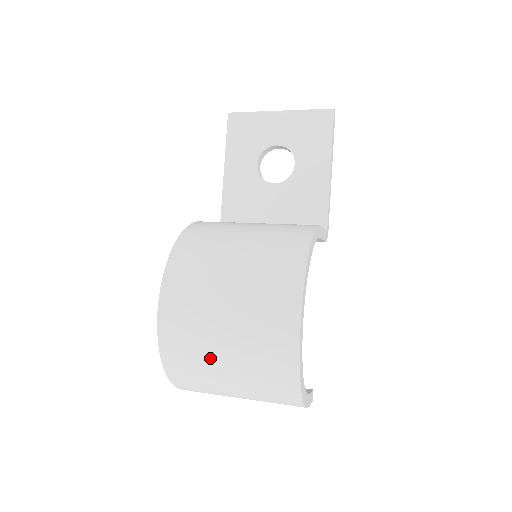
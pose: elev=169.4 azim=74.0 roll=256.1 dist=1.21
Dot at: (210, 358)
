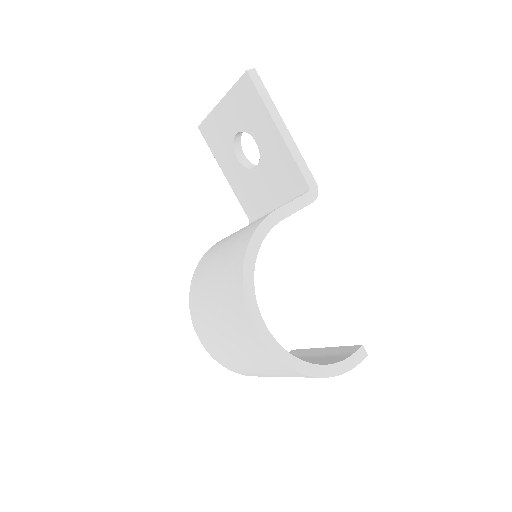
Dot at: (244, 366)
